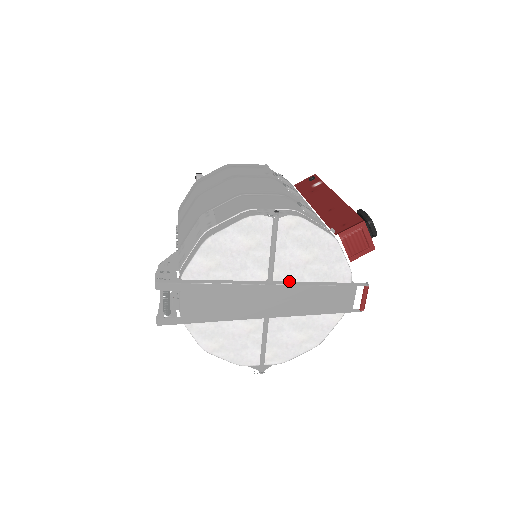
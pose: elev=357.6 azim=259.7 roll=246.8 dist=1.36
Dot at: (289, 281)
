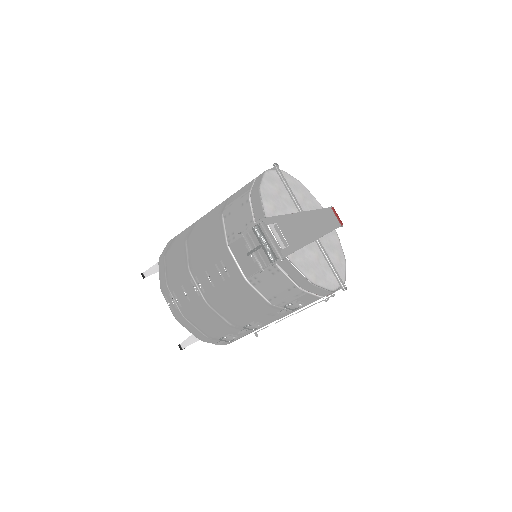
Dot at: occluded
